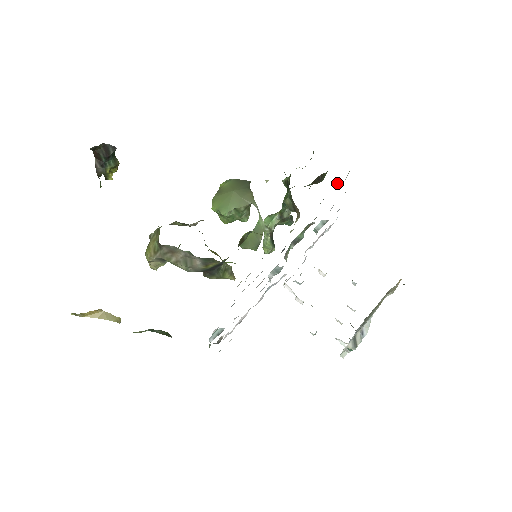
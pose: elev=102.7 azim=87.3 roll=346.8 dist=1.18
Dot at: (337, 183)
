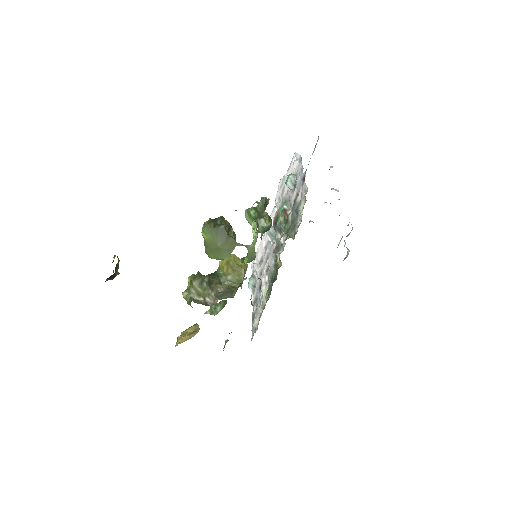
Dot at: (299, 219)
